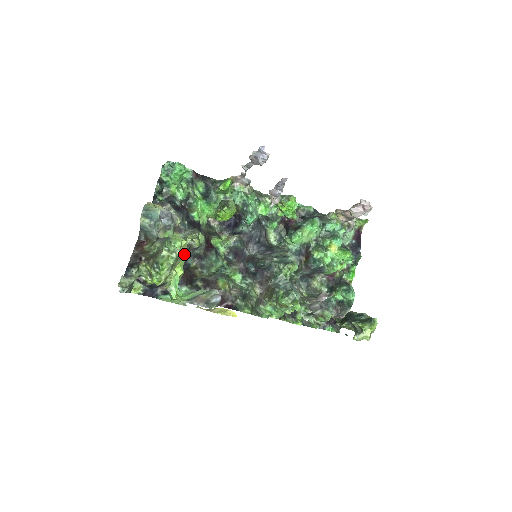
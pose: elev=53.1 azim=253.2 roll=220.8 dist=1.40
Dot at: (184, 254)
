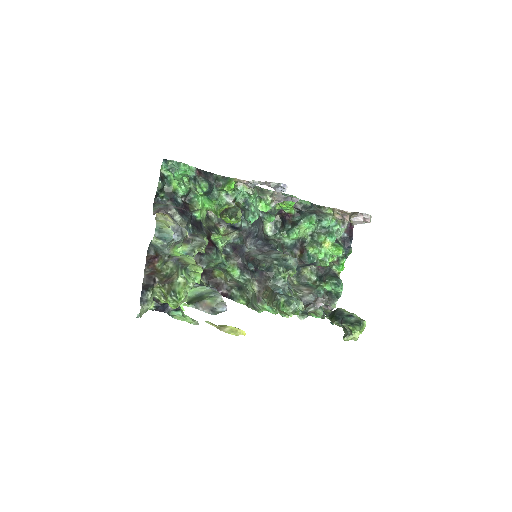
Dot at: occluded
